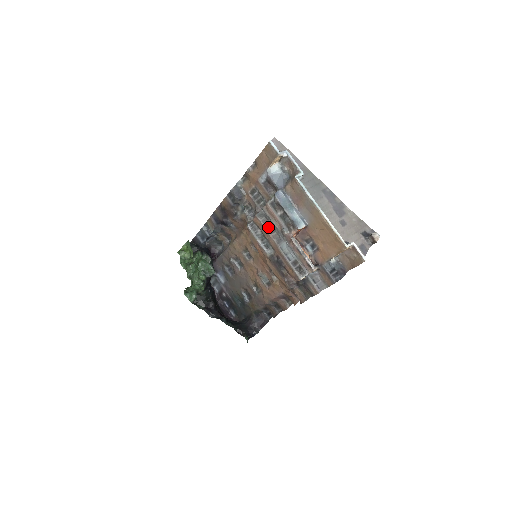
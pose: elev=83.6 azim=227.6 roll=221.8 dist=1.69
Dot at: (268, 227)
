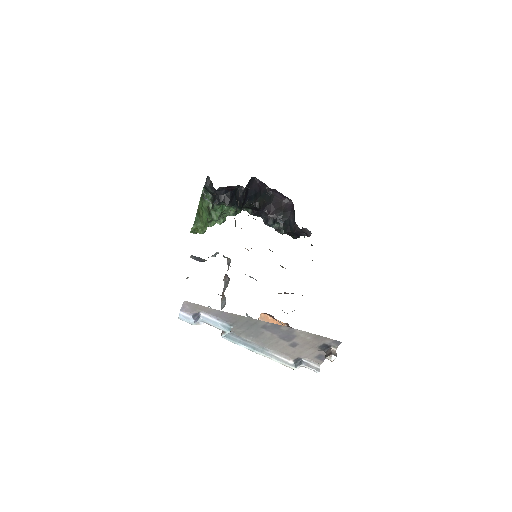
Dot at: occluded
